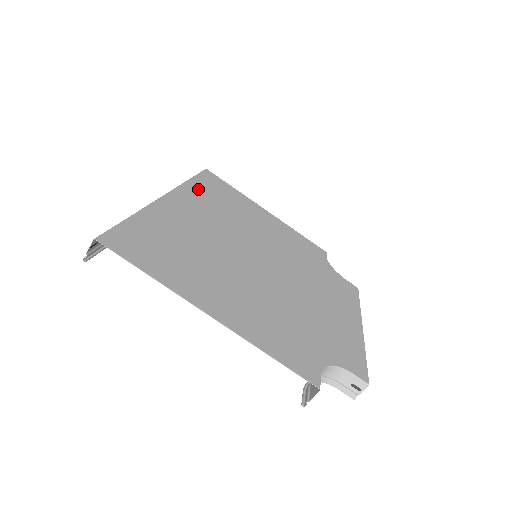
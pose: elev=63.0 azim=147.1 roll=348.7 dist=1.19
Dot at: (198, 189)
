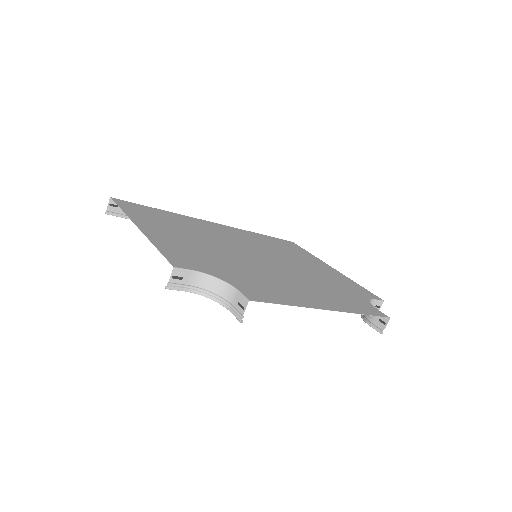
Dot at: (256, 235)
